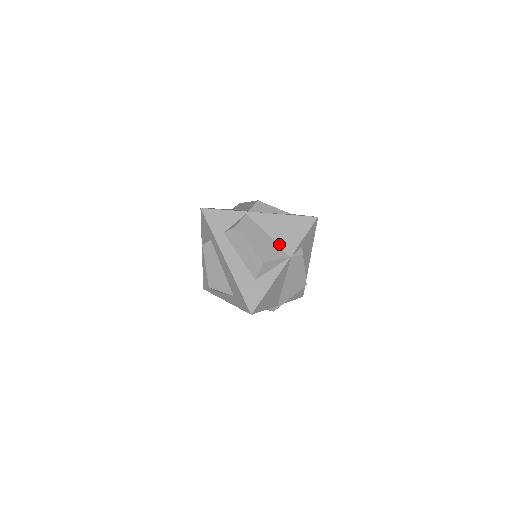
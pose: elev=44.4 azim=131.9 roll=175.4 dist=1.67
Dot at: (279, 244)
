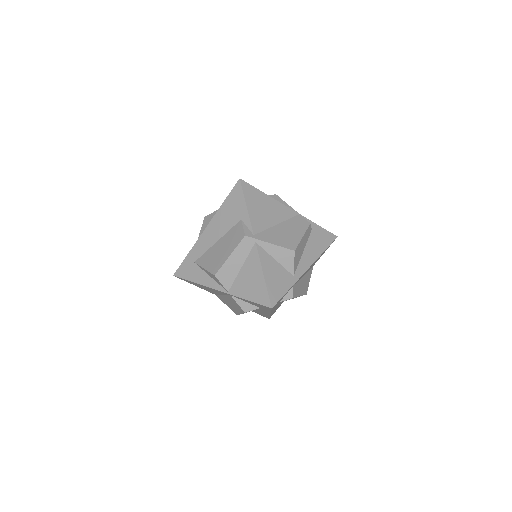
Dot at: occluded
